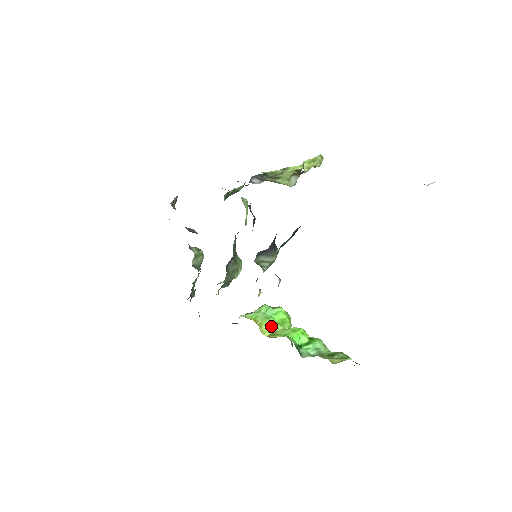
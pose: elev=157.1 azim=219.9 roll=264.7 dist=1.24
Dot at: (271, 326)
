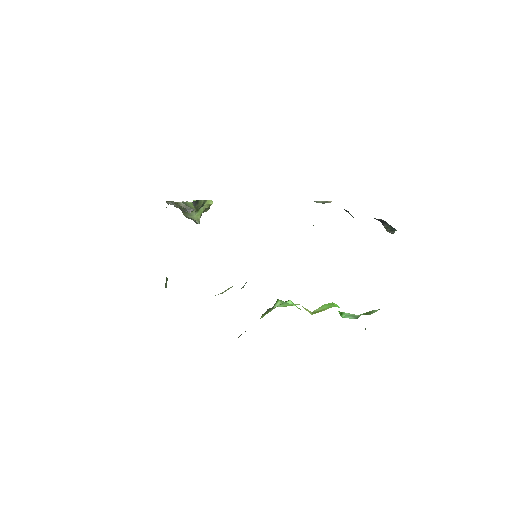
Dot at: (306, 309)
